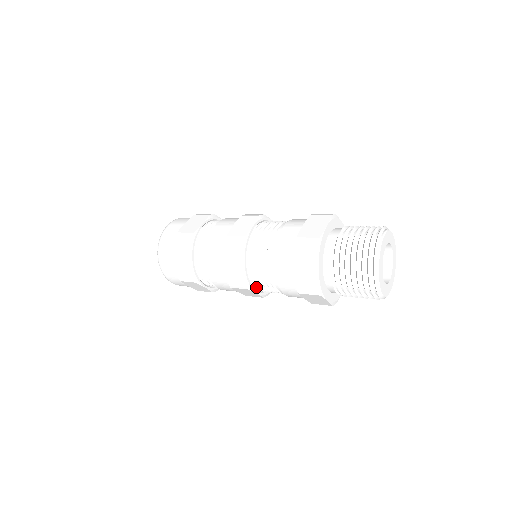
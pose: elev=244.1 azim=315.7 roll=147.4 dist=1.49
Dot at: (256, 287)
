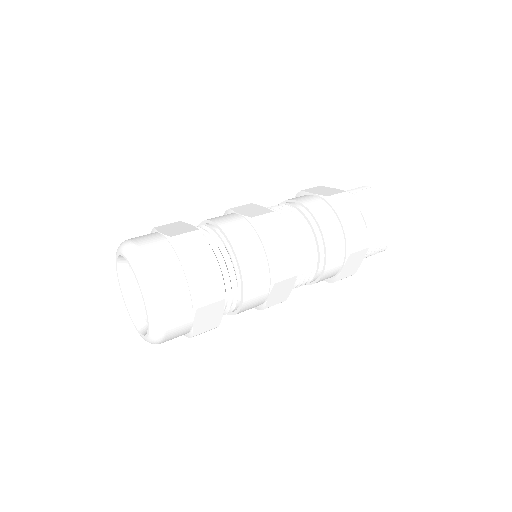
Dot at: occluded
